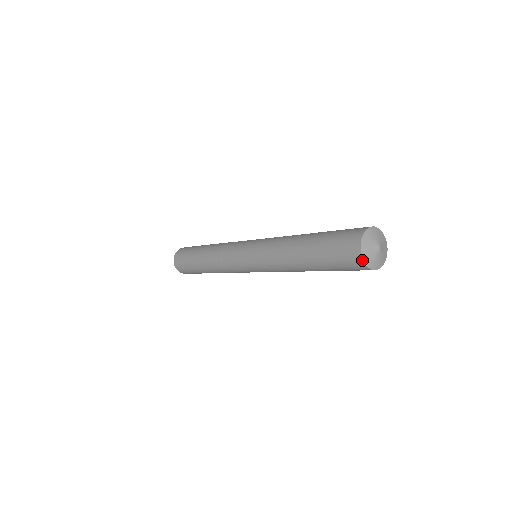
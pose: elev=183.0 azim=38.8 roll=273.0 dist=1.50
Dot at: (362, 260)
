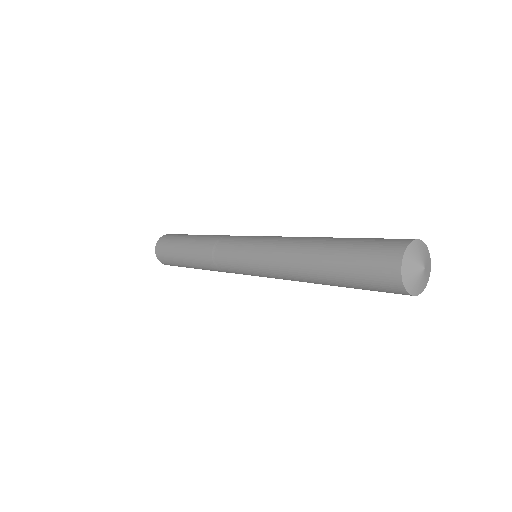
Dot at: (406, 292)
